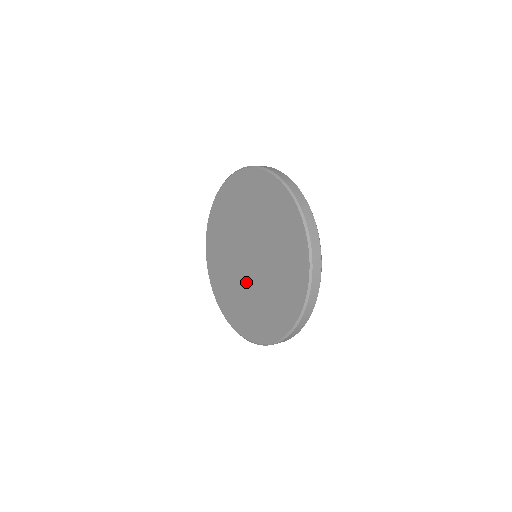
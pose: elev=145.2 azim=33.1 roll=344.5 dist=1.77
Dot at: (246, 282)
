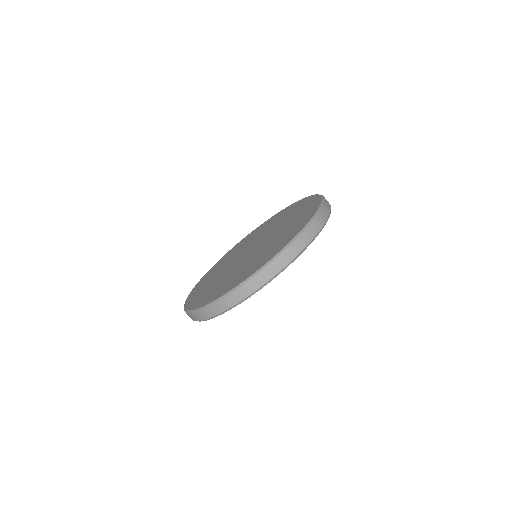
Dot at: (235, 267)
